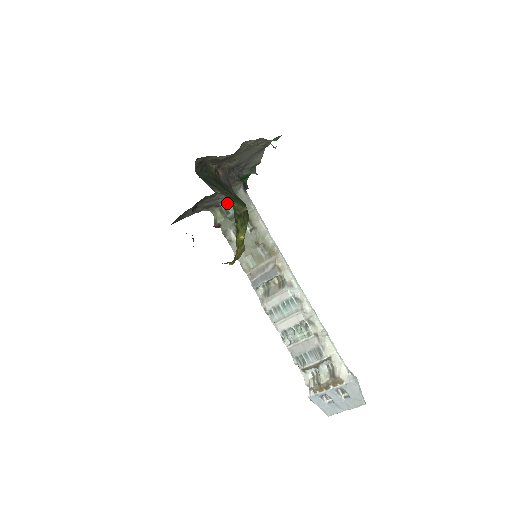
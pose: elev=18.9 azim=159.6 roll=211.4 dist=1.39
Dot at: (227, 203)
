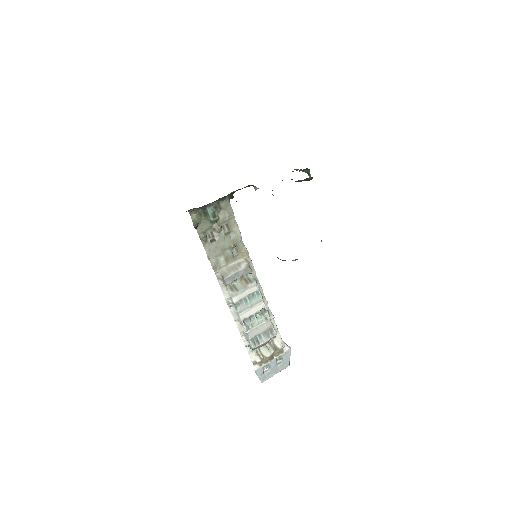
Dot at: (213, 208)
